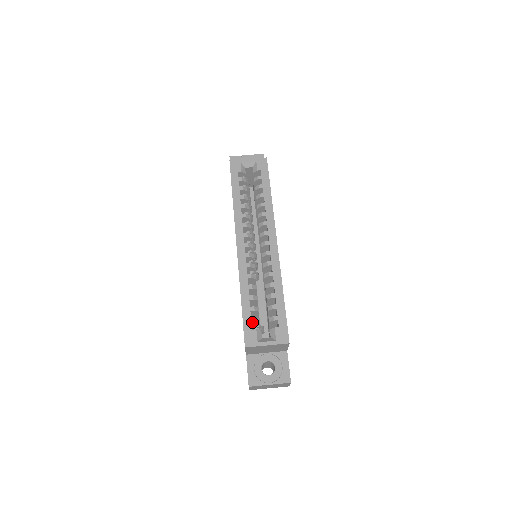
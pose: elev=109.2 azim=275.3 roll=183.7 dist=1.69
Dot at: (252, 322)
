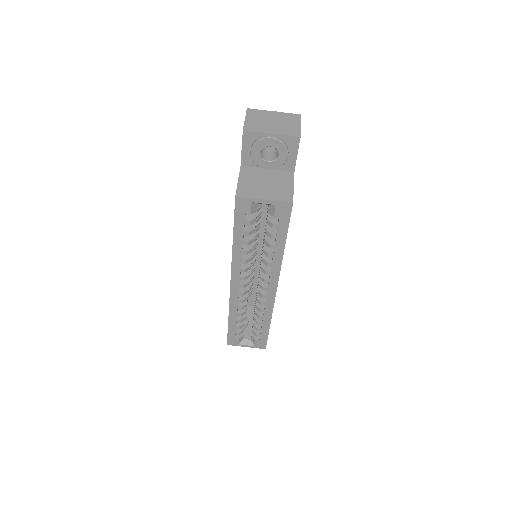
Dot at: (236, 334)
